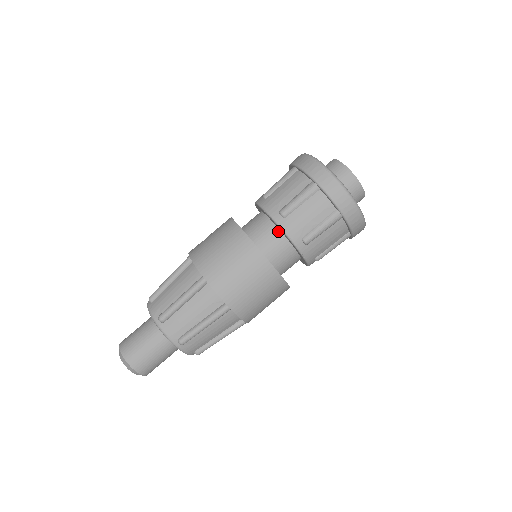
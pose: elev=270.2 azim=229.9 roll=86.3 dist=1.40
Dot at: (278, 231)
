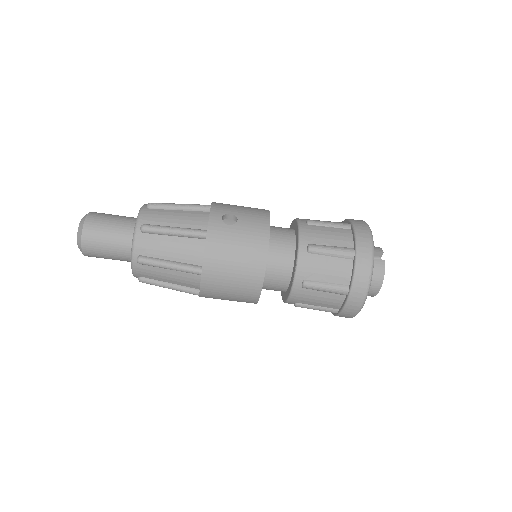
Dot at: (288, 281)
